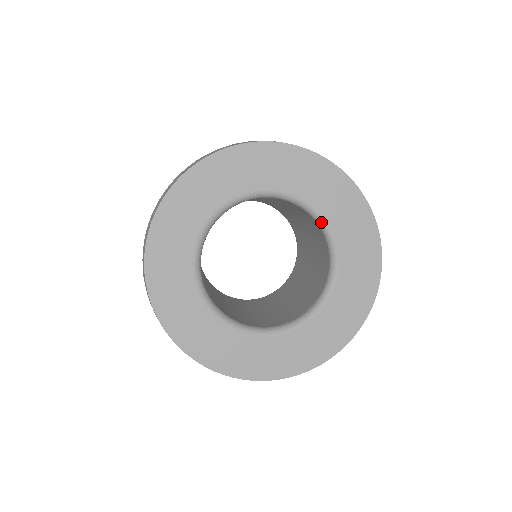
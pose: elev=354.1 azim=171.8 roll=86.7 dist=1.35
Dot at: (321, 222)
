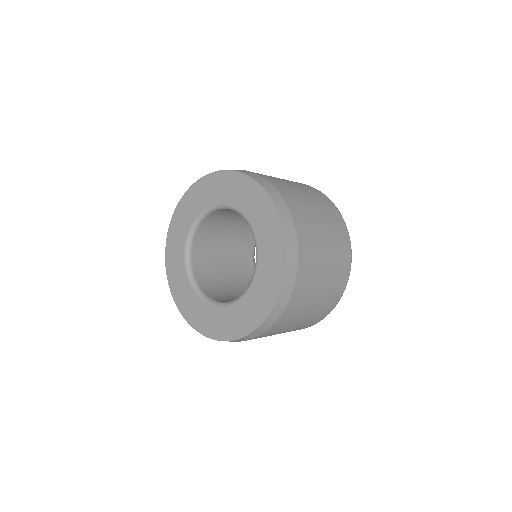
Dot at: (245, 219)
